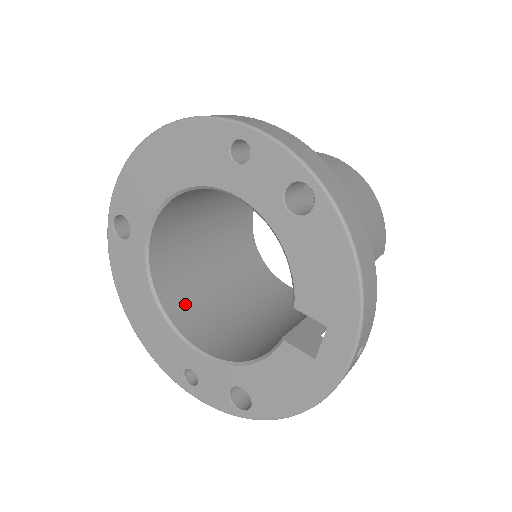
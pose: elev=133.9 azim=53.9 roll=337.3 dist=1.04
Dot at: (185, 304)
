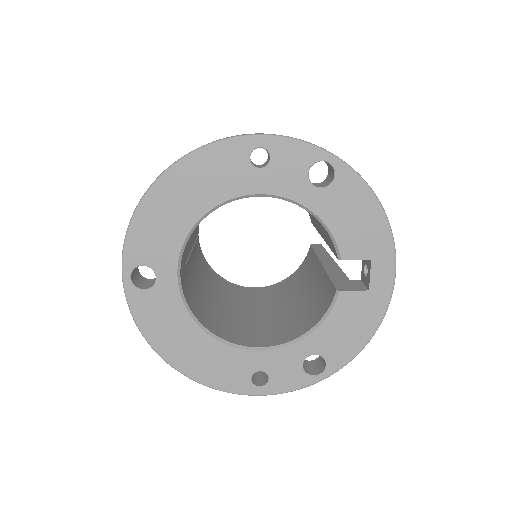
Dot at: (218, 324)
